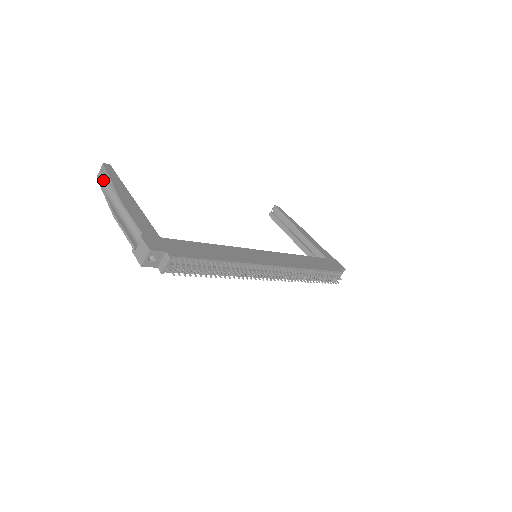
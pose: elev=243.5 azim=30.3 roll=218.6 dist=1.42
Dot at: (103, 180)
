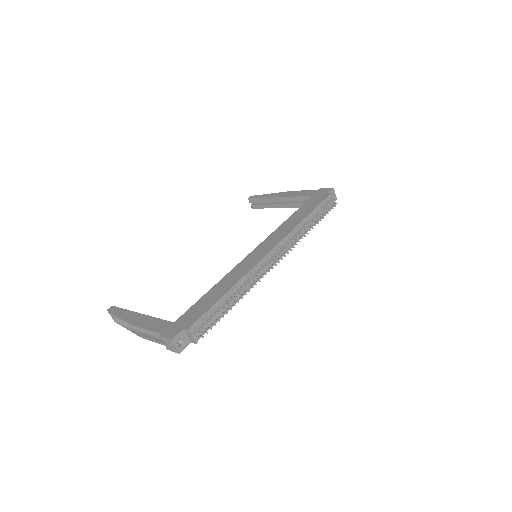
Dot at: (118, 320)
